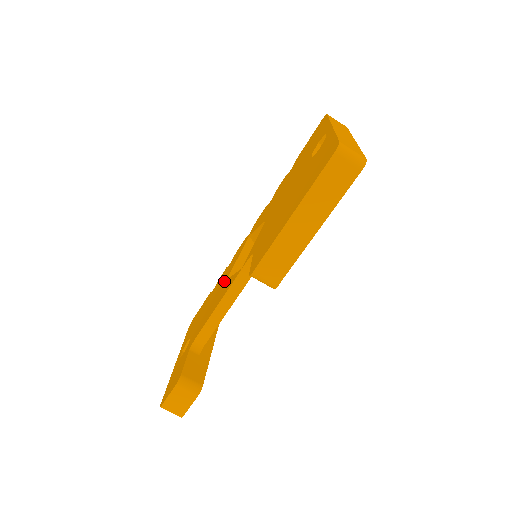
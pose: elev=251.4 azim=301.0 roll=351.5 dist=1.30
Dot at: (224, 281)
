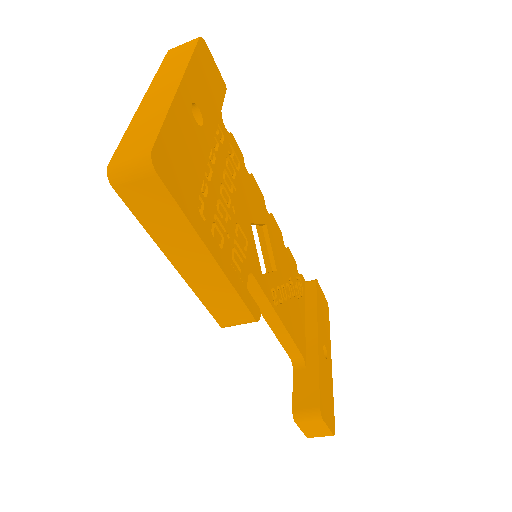
Dot at: occluded
